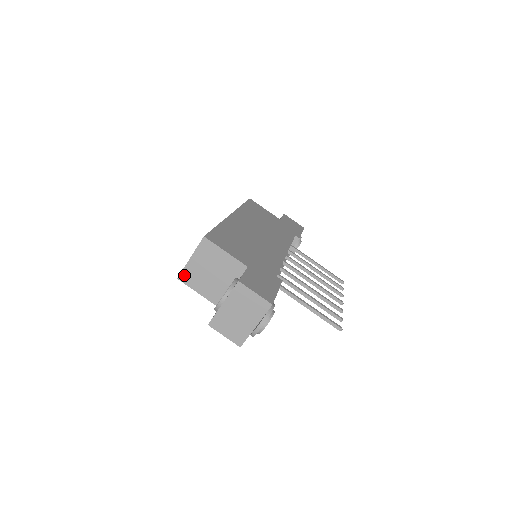
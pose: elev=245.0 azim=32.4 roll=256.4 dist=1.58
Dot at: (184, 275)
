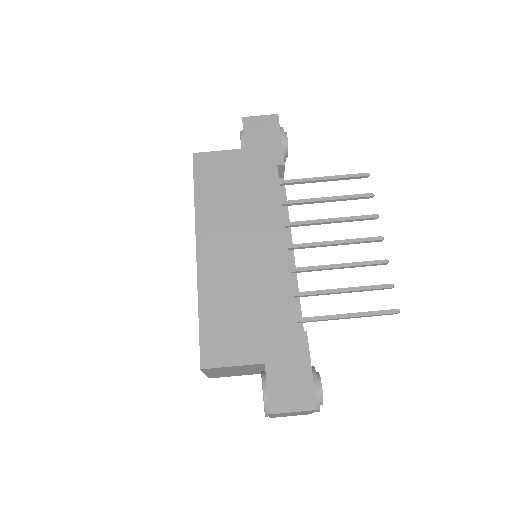
Dot at: (212, 377)
